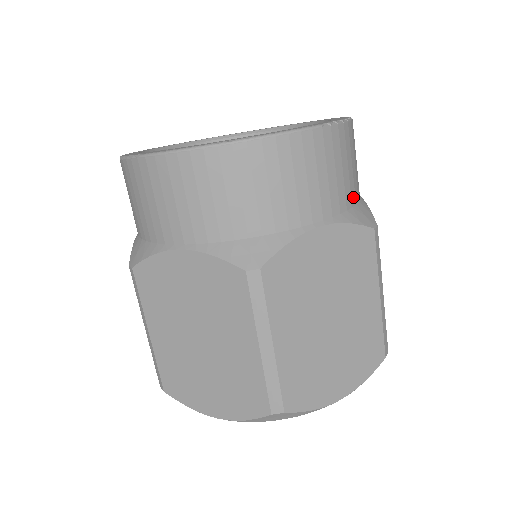
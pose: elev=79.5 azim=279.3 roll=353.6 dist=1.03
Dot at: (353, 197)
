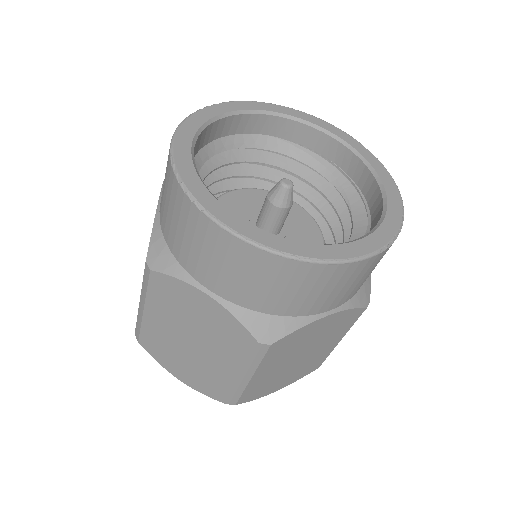
Dot at: occluded
